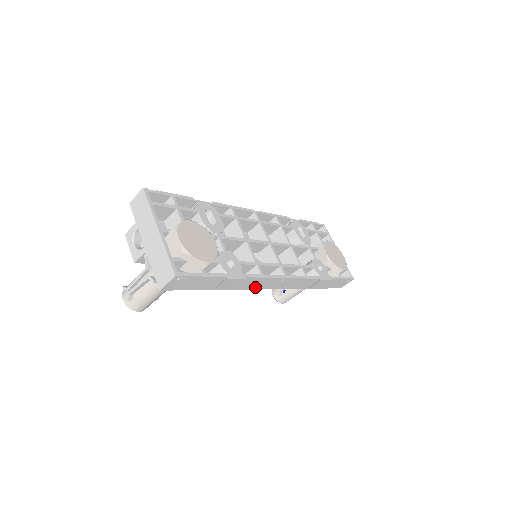
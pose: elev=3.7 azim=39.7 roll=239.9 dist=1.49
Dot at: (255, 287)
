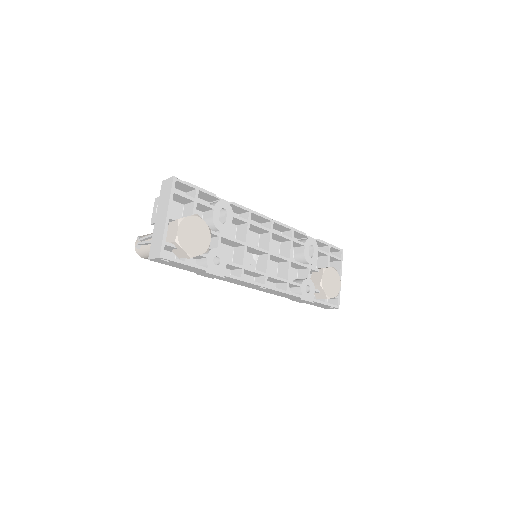
Dot at: (236, 283)
